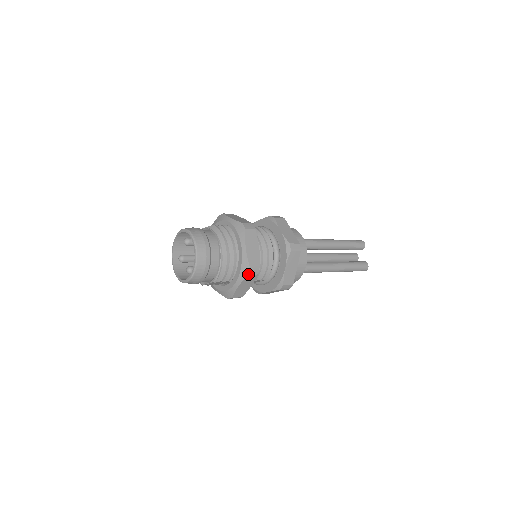
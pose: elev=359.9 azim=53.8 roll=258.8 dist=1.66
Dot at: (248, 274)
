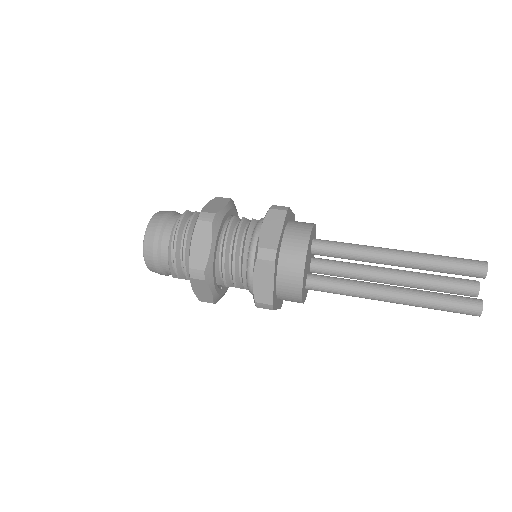
Dot at: (190, 277)
